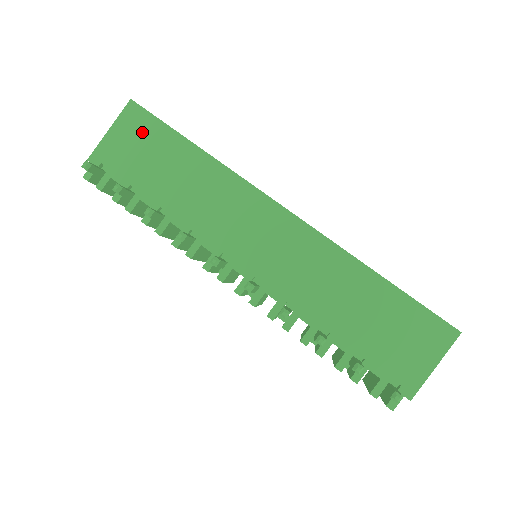
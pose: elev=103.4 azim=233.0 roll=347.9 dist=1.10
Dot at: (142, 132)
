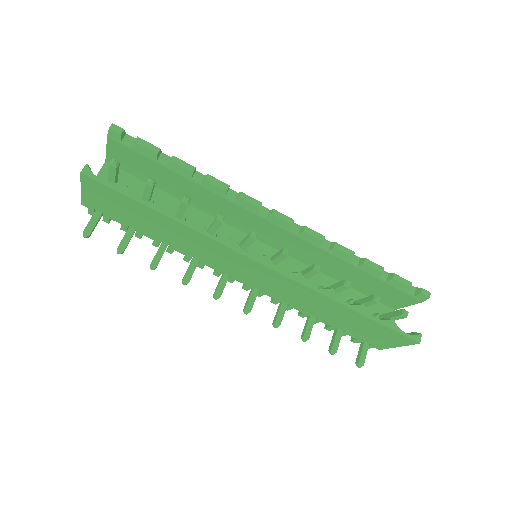
Dot at: (111, 198)
